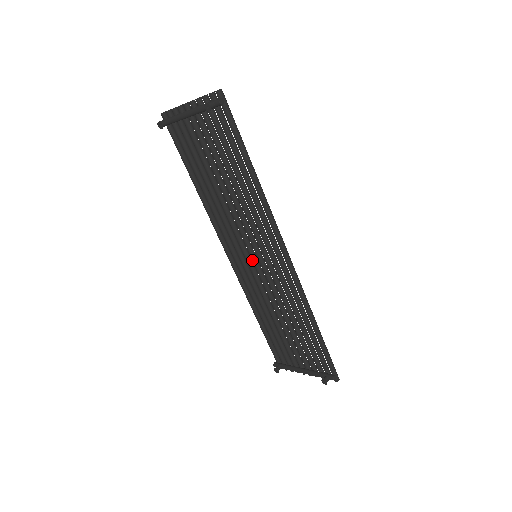
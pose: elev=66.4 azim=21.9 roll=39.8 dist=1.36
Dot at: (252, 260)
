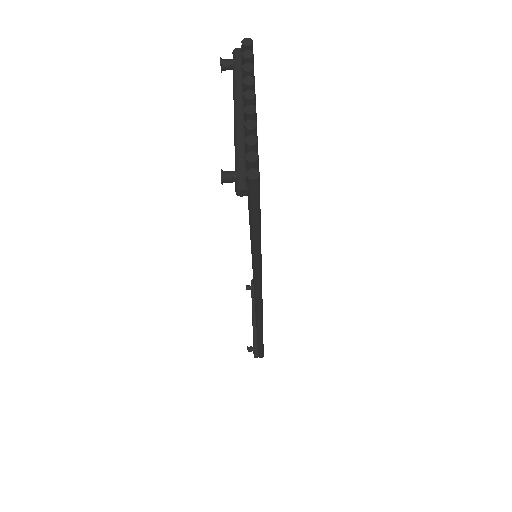
Dot at: occluded
